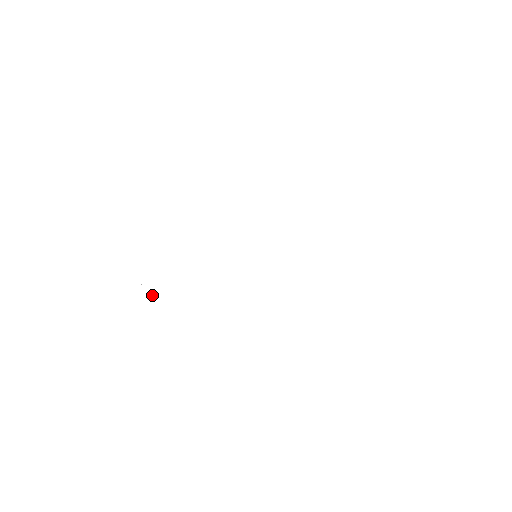
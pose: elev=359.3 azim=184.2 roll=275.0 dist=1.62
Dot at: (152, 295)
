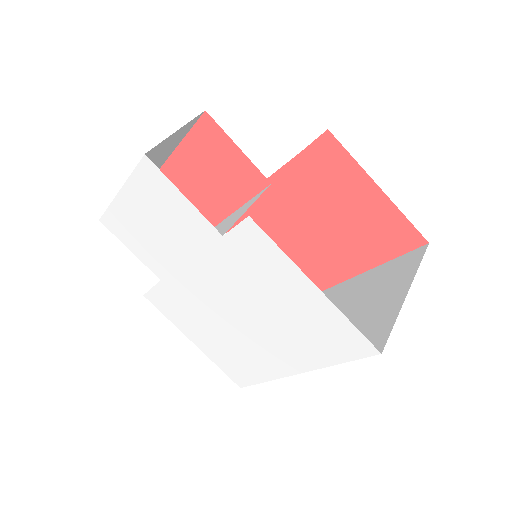
Dot at: (115, 219)
